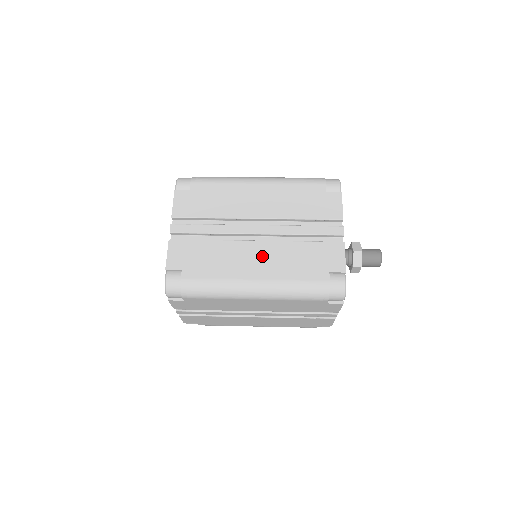
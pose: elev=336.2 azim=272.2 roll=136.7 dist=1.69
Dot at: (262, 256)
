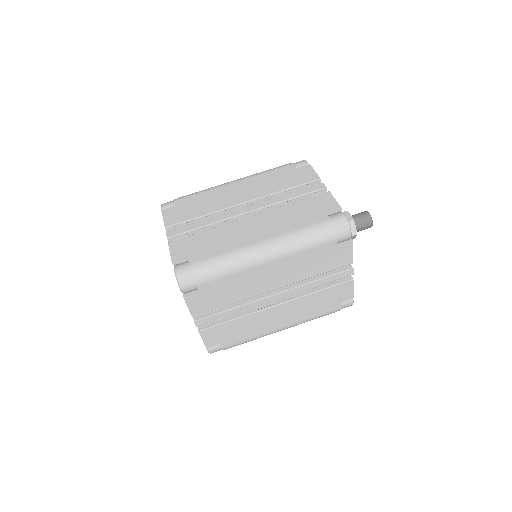
Dot at: (285, 313)
